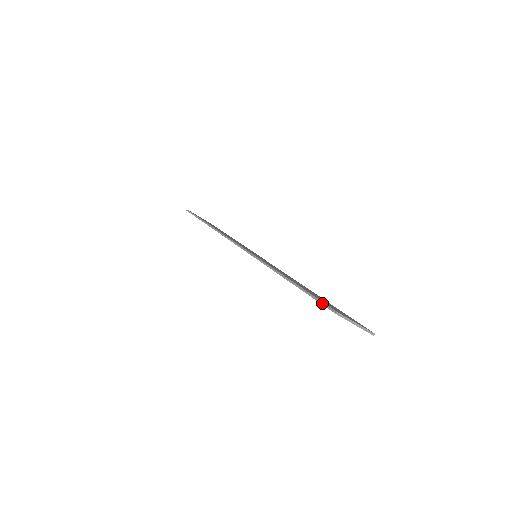
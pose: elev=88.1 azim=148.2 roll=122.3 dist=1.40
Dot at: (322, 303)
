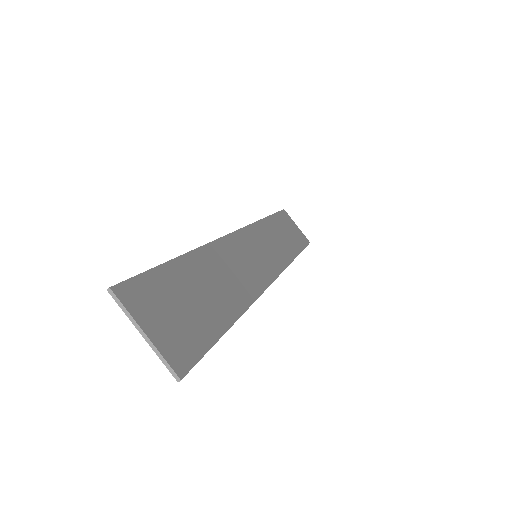
Dot at: (131, 277)
